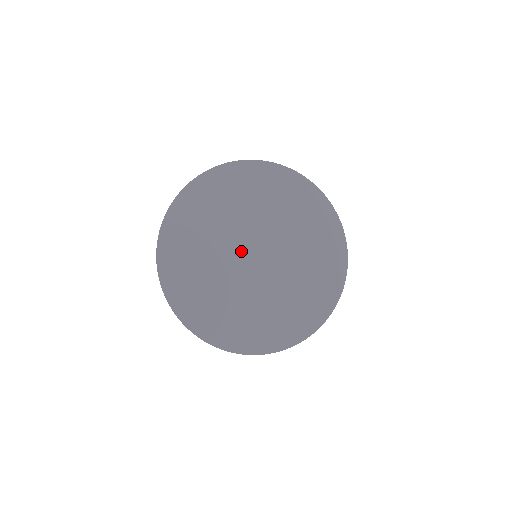
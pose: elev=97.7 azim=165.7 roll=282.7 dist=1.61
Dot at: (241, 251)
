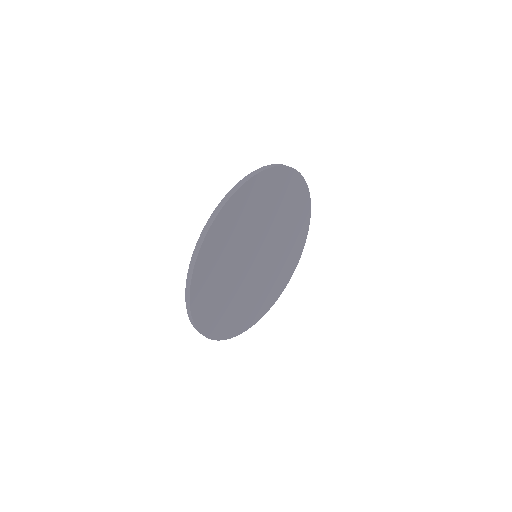
Dot at: (250, 255)
